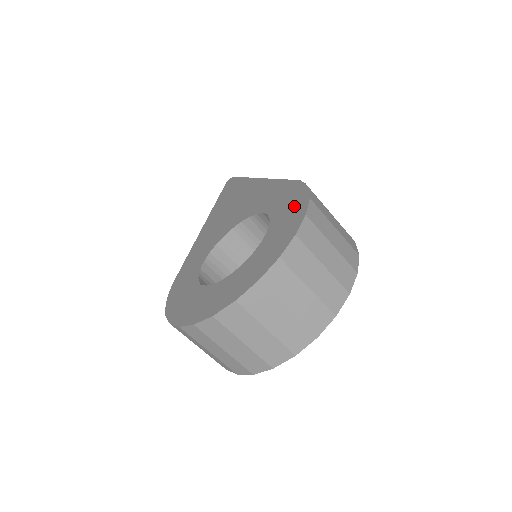
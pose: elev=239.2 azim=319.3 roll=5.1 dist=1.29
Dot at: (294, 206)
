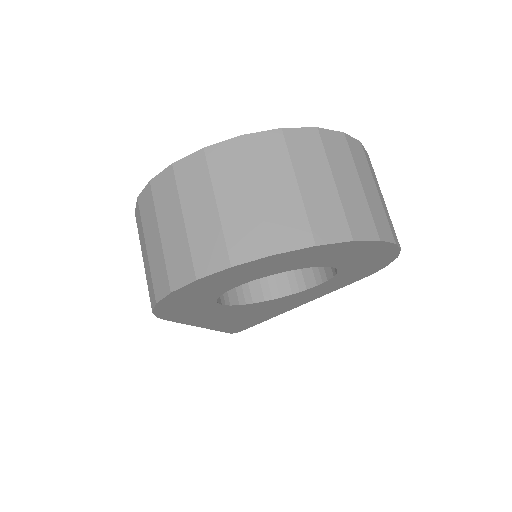
Dot at: occluded
